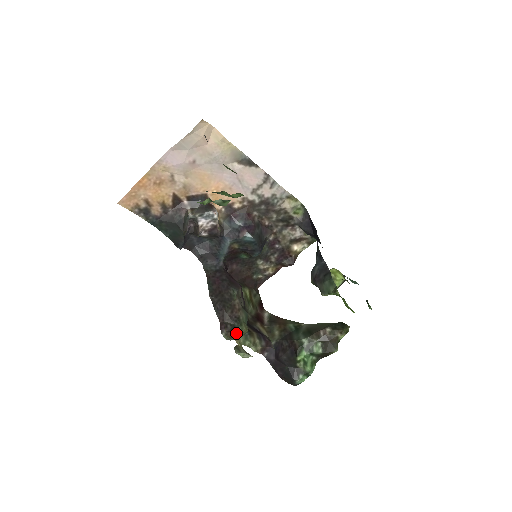
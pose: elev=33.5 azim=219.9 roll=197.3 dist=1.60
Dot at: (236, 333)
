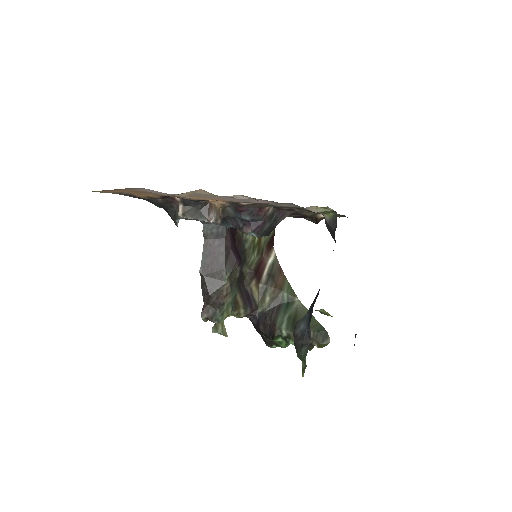
Dot at: (215, 322)
